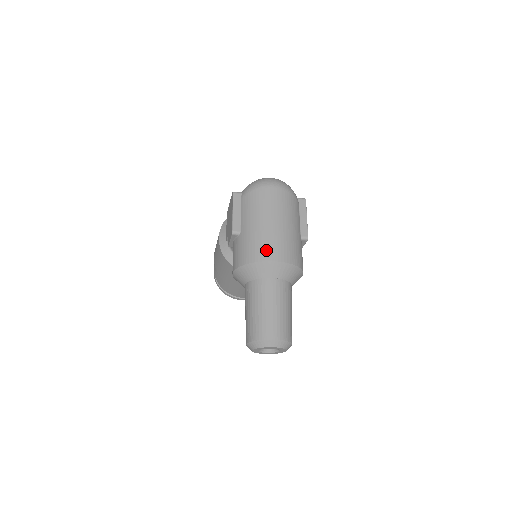
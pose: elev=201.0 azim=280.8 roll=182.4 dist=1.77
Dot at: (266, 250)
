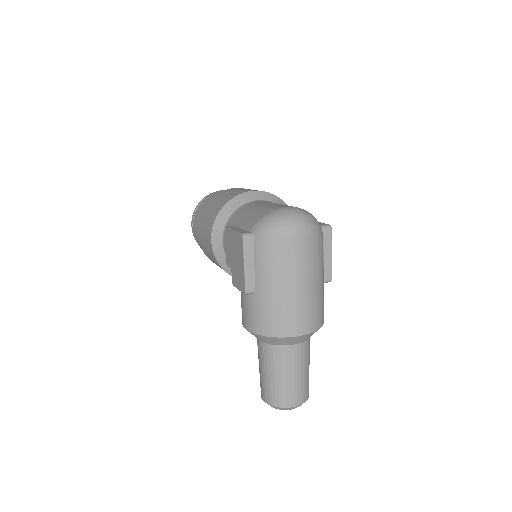
Dot at: (290, 324)
